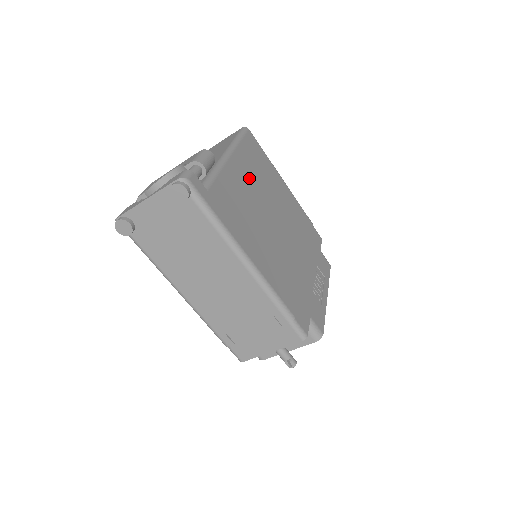
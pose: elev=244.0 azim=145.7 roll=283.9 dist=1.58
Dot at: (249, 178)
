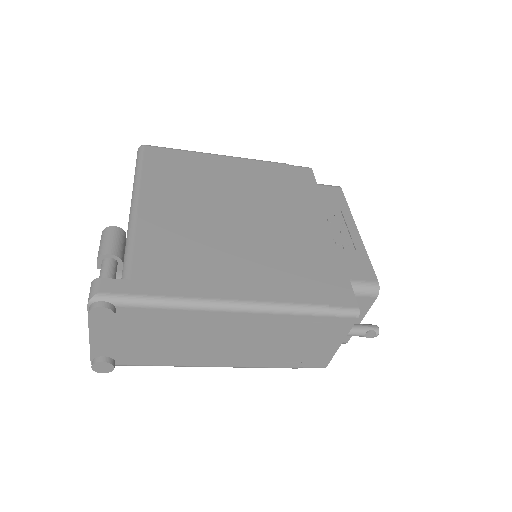
Dot at: (176, 203)
